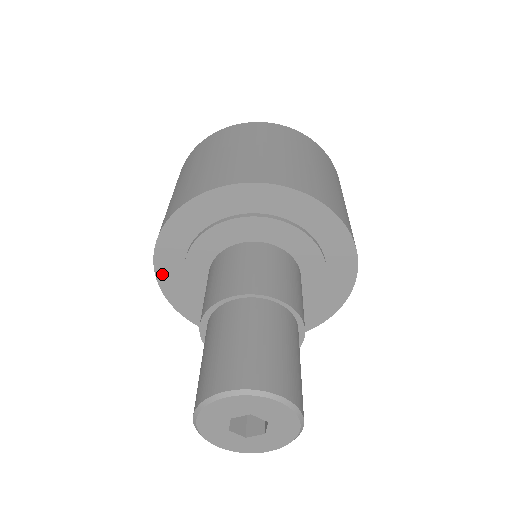
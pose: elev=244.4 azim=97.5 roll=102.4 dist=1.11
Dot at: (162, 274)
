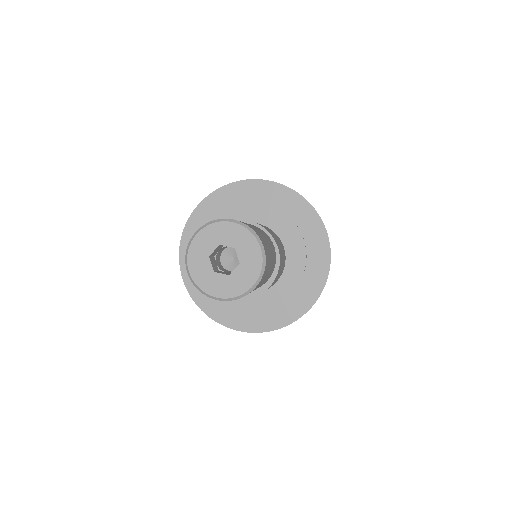
Dot at: (194, 219)
